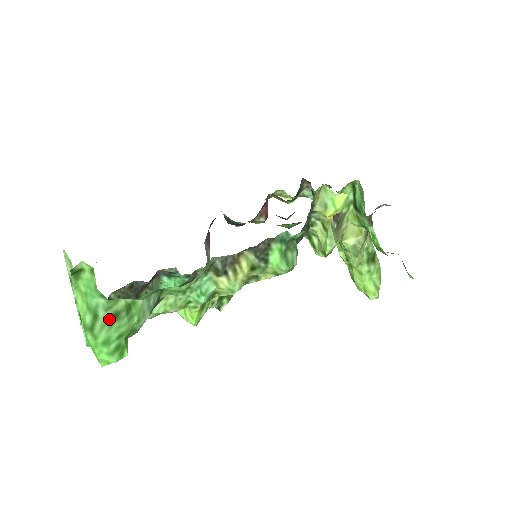
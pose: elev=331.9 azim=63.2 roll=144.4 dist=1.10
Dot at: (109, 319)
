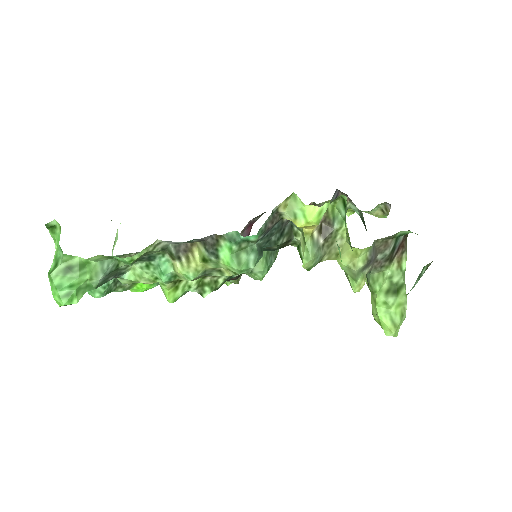
Dot at: (64, 269)
